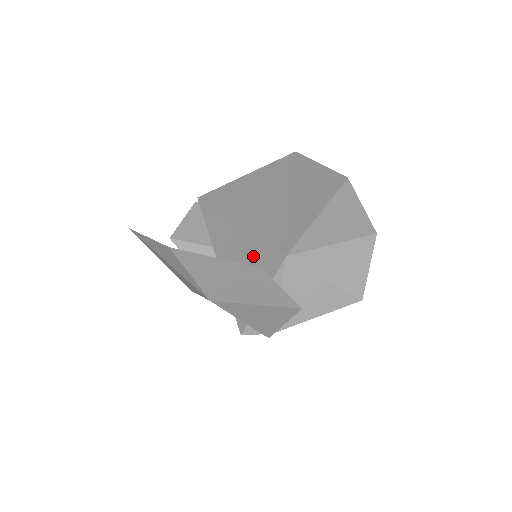
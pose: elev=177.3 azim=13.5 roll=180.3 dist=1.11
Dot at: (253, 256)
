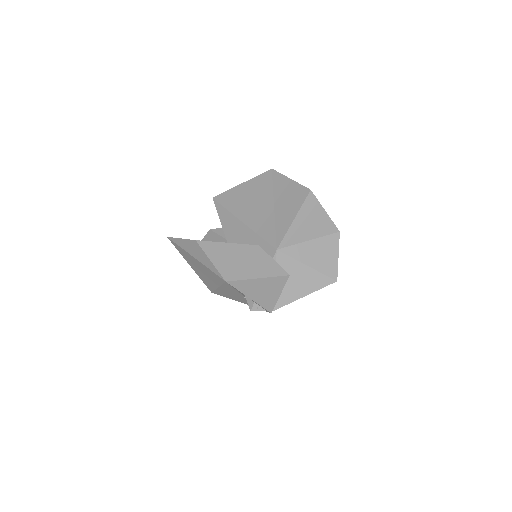
Dot at: occluded
